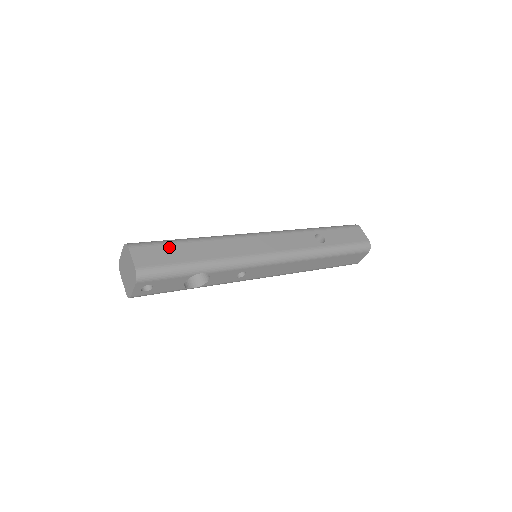
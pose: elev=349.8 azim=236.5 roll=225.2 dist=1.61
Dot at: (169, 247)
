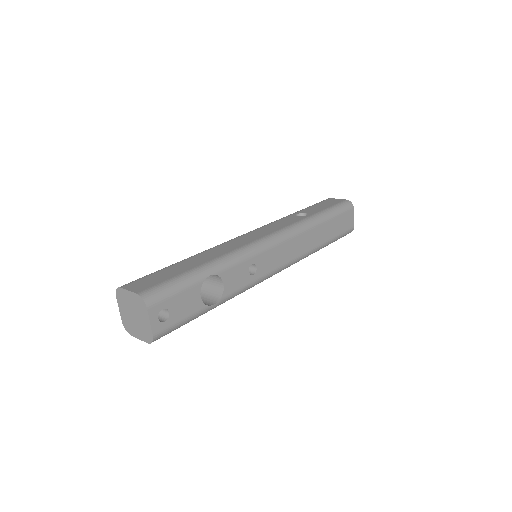
Dot at: (162, 271)
